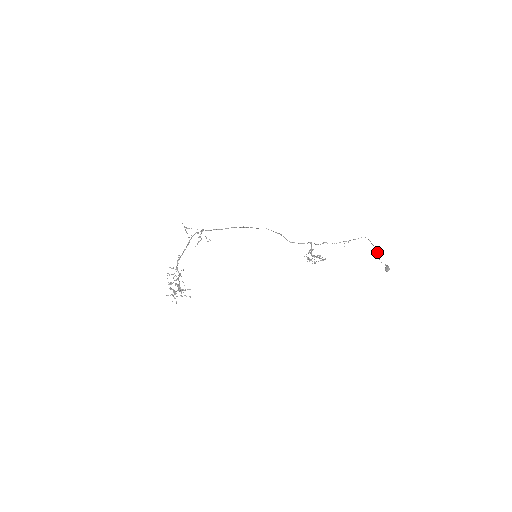
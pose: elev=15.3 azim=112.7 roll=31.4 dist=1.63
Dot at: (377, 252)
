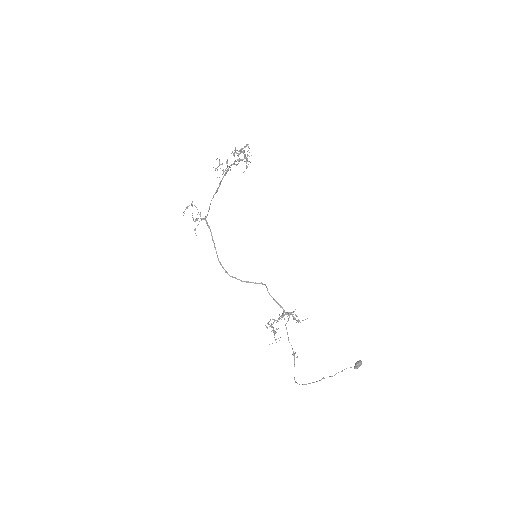
Dot at: occluded
